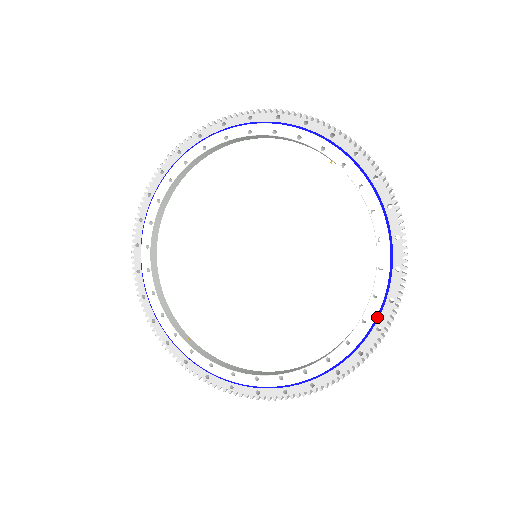
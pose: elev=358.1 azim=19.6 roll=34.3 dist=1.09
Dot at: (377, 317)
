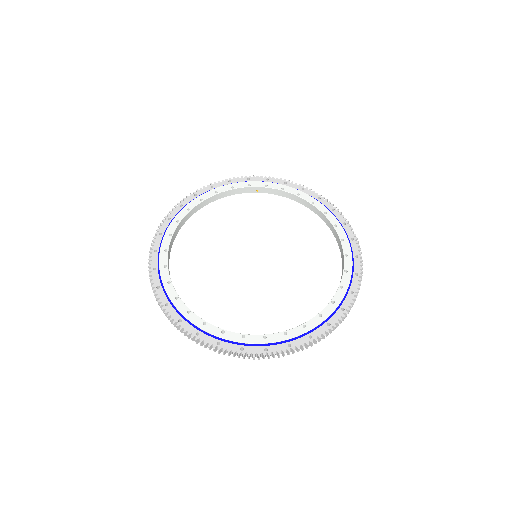
Dot at: (346, 235)
